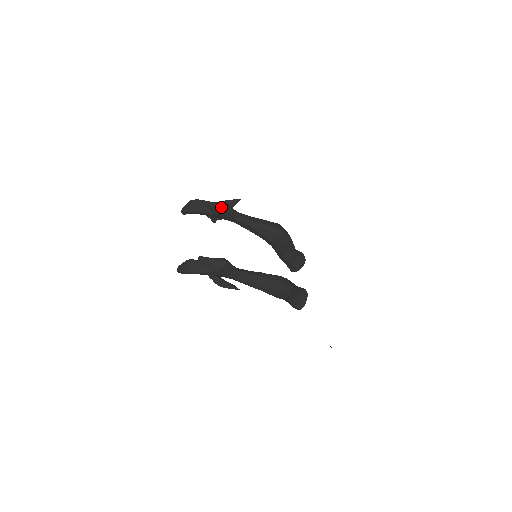
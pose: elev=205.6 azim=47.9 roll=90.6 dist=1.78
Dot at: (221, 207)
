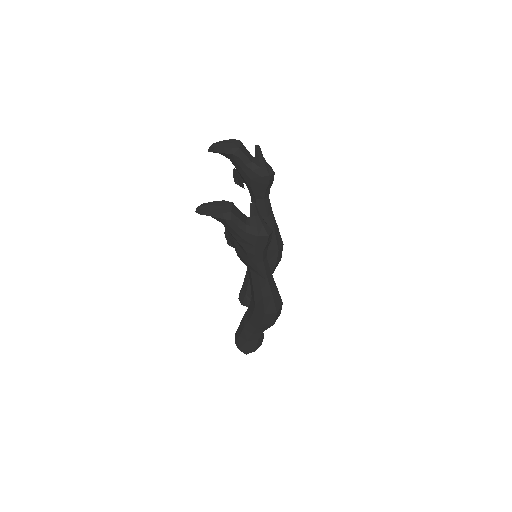
Dot at: (269, 169)
